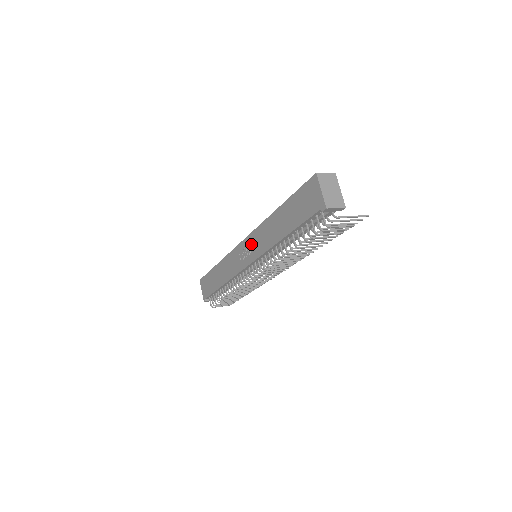
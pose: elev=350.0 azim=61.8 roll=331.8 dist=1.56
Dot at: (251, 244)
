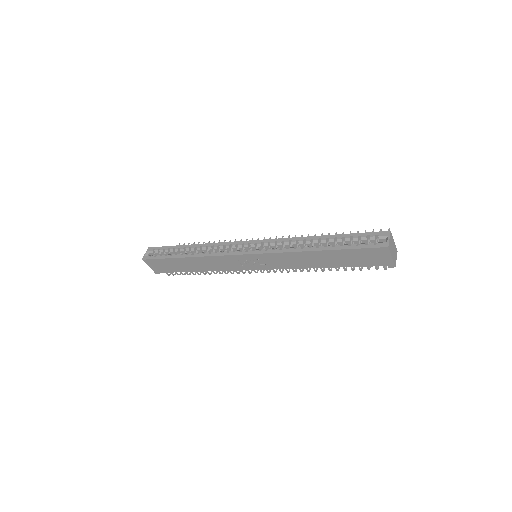
Dot at: (264, 260)
